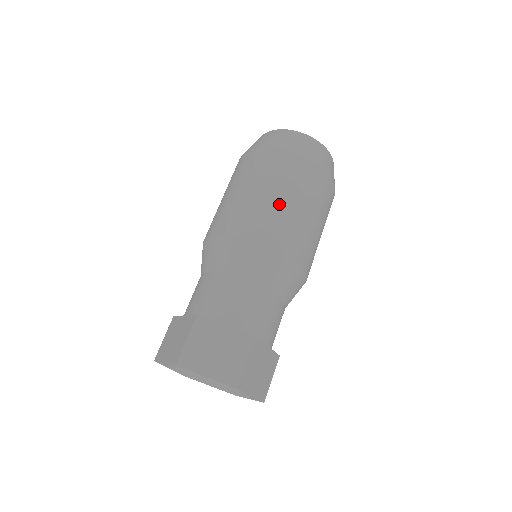
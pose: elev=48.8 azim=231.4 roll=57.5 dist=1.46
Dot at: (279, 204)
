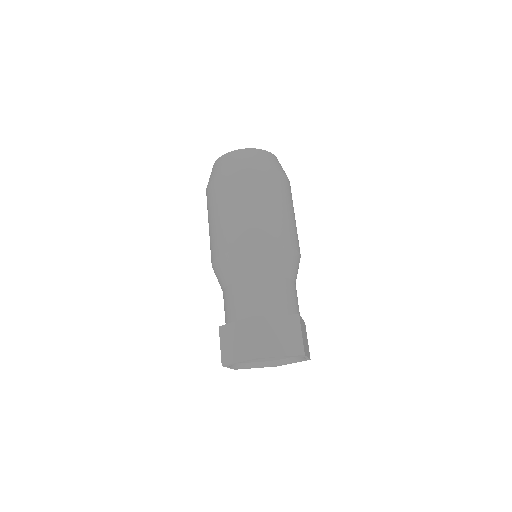
Dot at: (224, 218)
